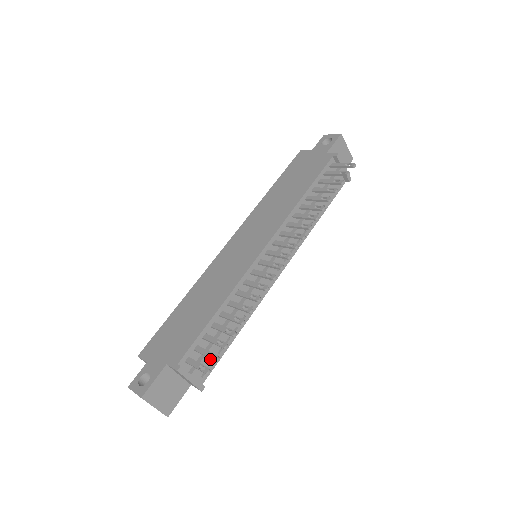
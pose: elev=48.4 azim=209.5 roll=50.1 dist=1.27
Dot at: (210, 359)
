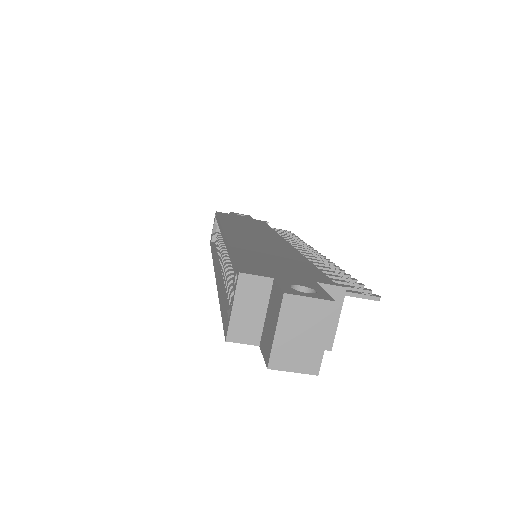
Dot at: occluded
